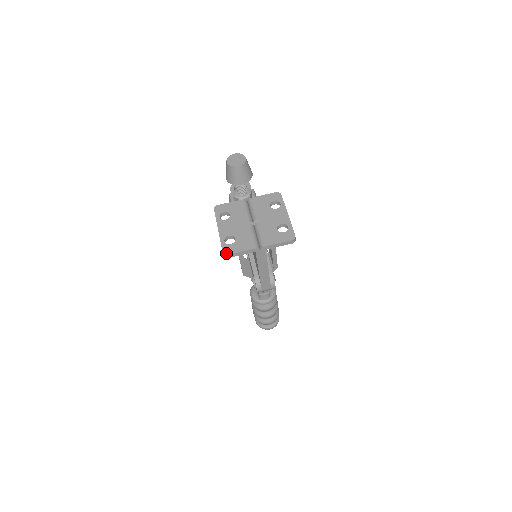
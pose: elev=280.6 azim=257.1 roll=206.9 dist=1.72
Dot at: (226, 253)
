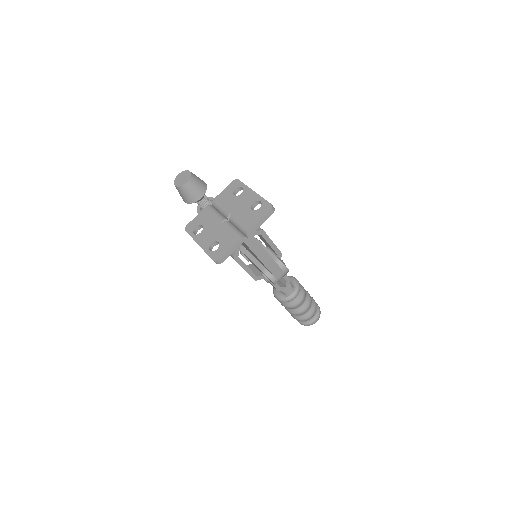
Dot at: (217, 260)
